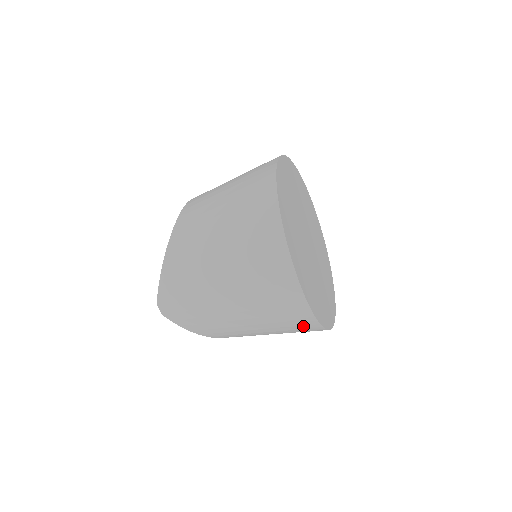
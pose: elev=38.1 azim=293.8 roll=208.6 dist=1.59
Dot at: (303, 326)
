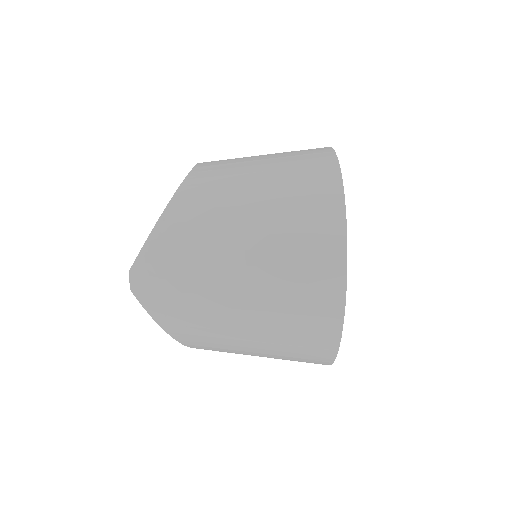
Dot at: (314, 349)
